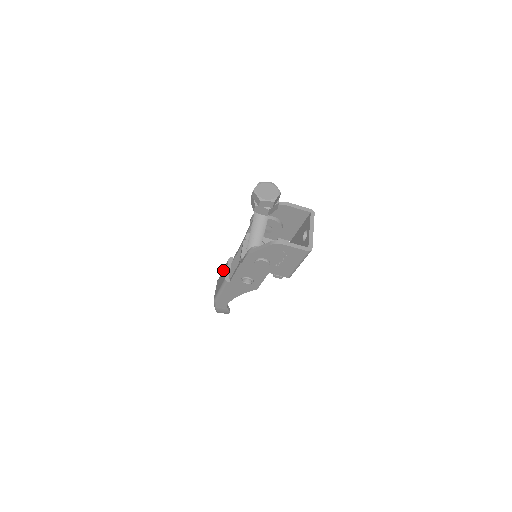
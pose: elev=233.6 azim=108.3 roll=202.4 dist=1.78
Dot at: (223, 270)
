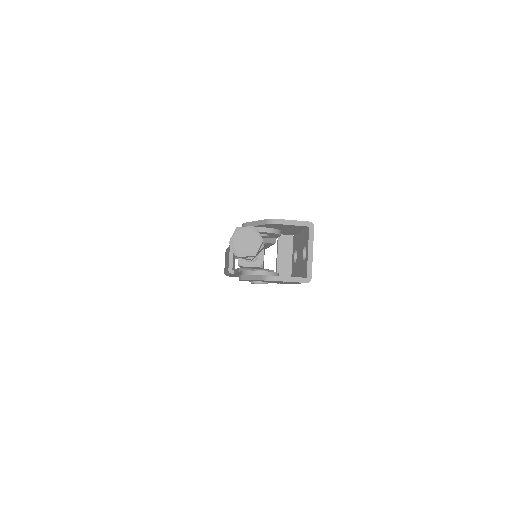
Dot at: occluded
